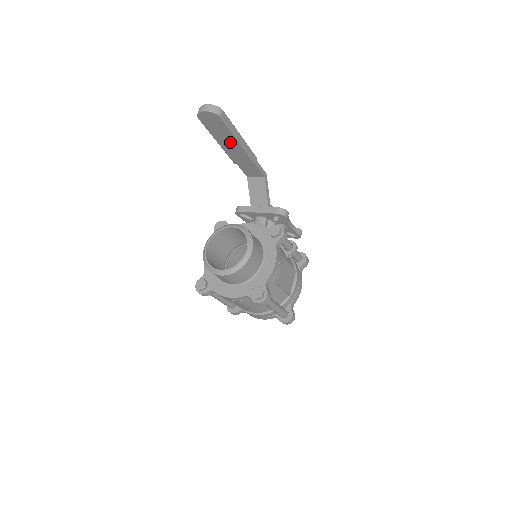
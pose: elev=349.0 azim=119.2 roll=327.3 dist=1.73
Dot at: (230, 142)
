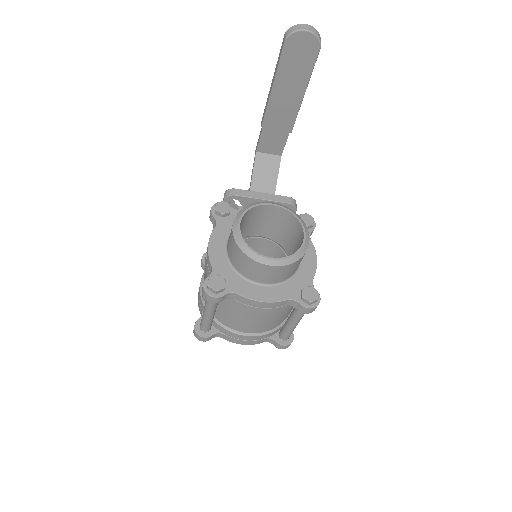
Dot at: (292, 91)
